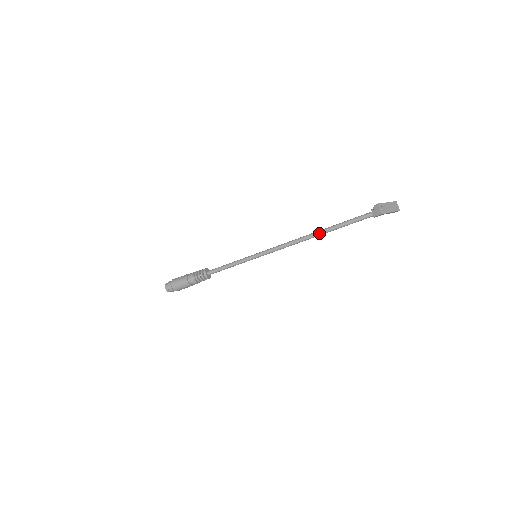
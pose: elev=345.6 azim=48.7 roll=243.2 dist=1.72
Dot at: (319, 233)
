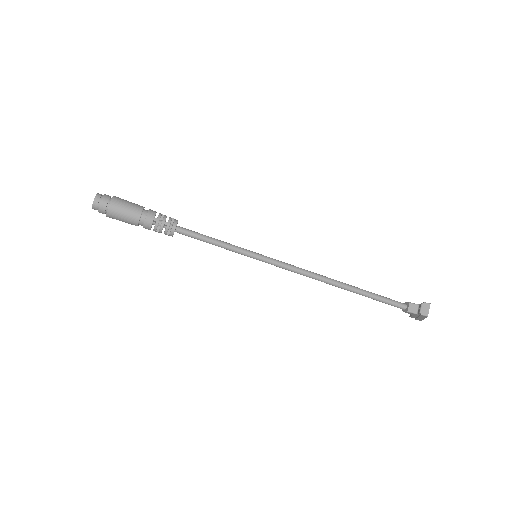
Dot at: (345, 286)
